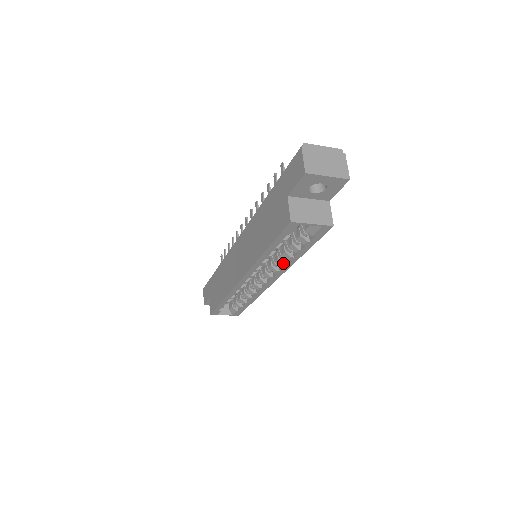
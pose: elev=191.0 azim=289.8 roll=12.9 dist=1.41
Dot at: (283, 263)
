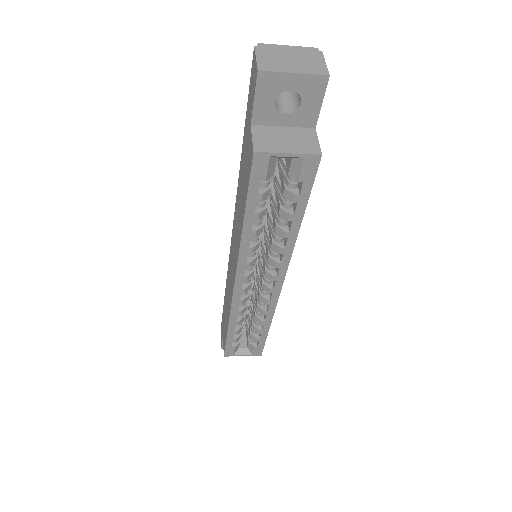
Dot at: (280, 246)
